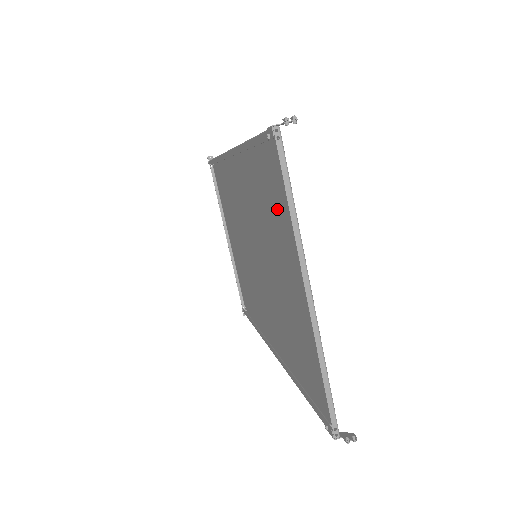
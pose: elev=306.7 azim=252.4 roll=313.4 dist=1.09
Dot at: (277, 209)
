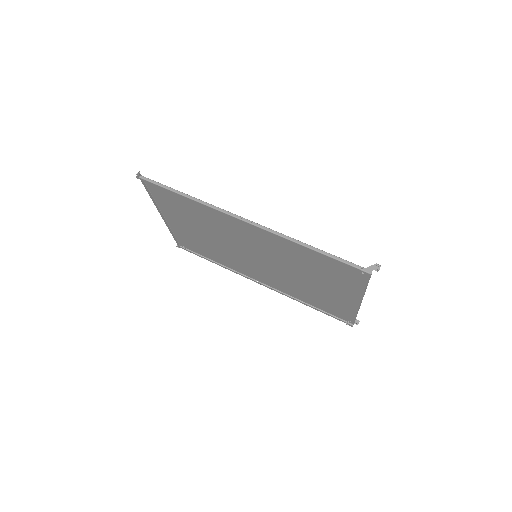
Dot at: (335, 275)
